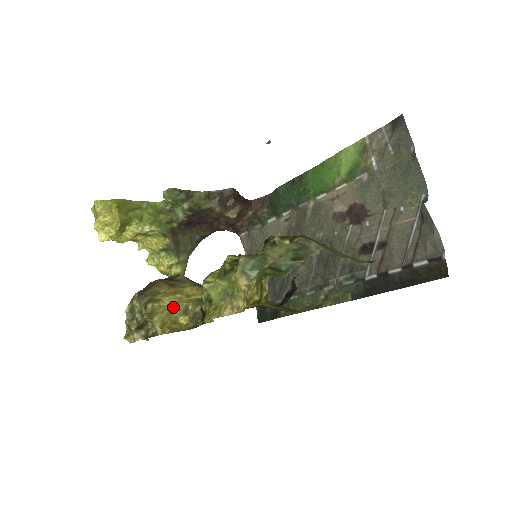
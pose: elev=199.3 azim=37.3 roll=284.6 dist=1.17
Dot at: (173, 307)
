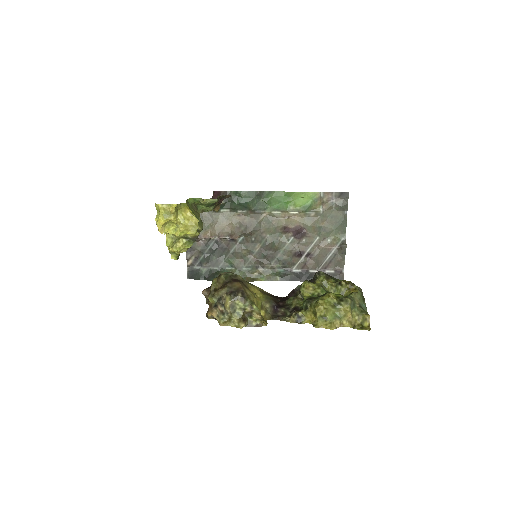
Dot at: (258, 305)
